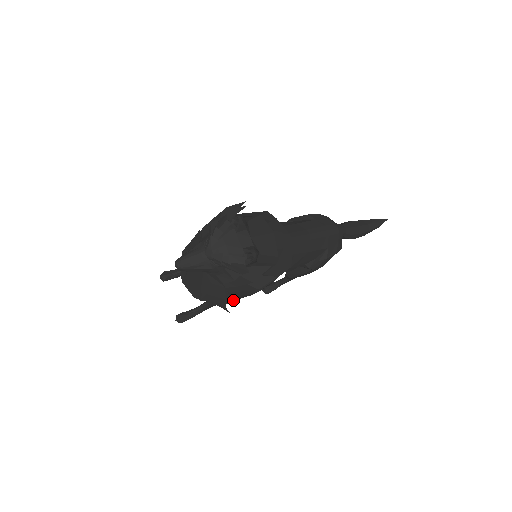
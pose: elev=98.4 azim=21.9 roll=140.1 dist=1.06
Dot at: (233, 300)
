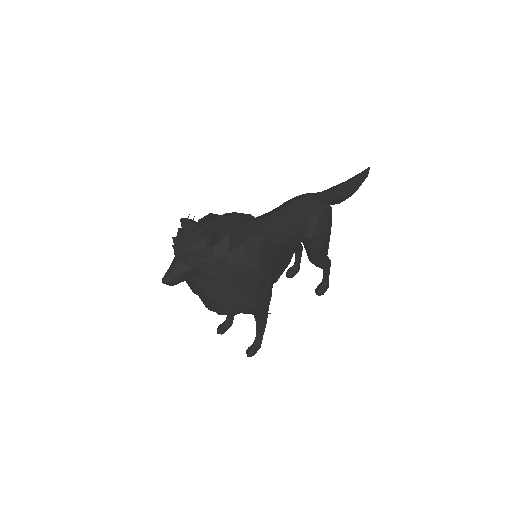
Dot at: (260, 299)
